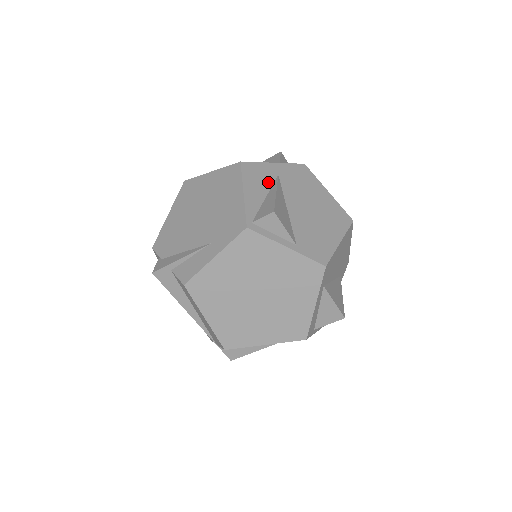
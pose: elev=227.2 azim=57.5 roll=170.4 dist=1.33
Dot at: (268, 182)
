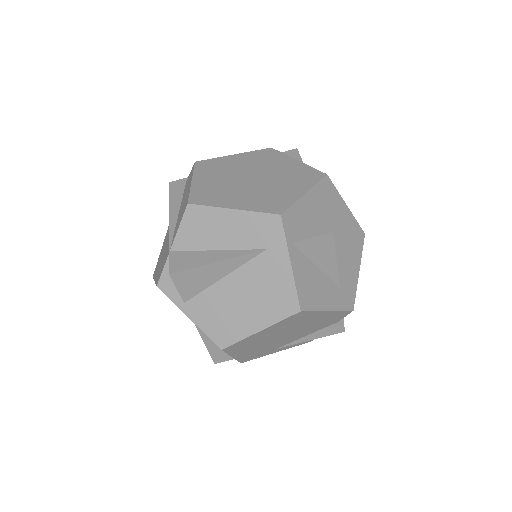
Dot at: occluded
